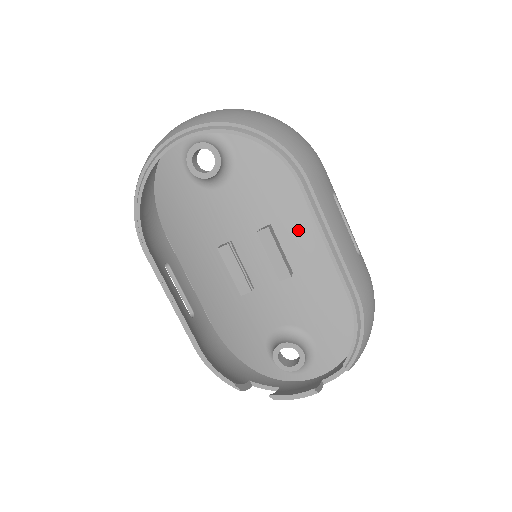
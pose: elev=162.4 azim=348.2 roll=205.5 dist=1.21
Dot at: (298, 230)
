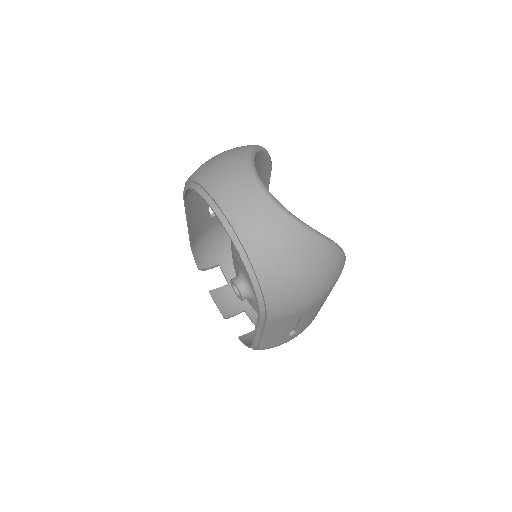
Dot at: occluded
